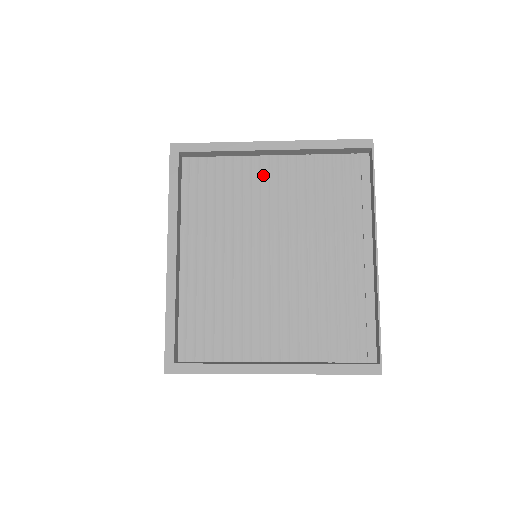
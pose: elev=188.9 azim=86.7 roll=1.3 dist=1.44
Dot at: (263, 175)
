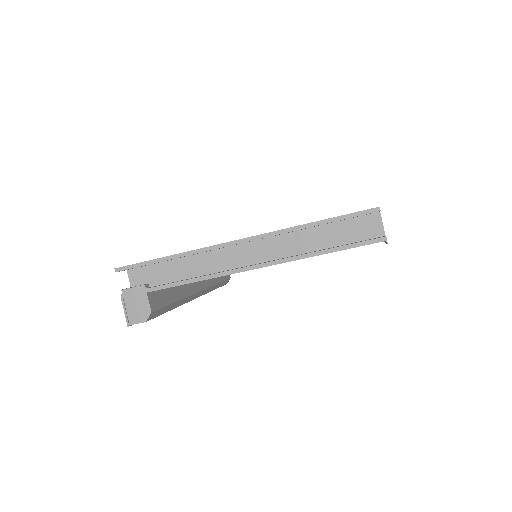
Dot at: occluded
